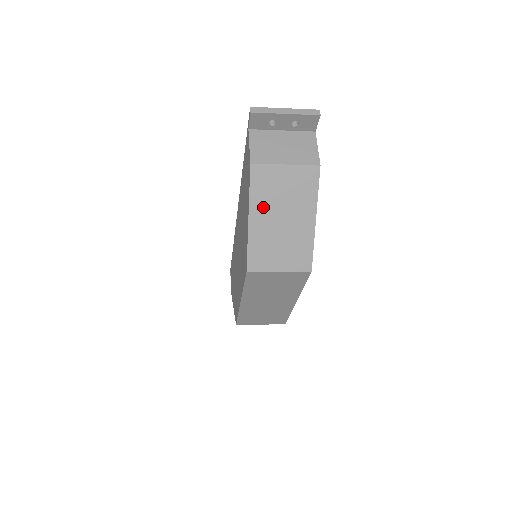
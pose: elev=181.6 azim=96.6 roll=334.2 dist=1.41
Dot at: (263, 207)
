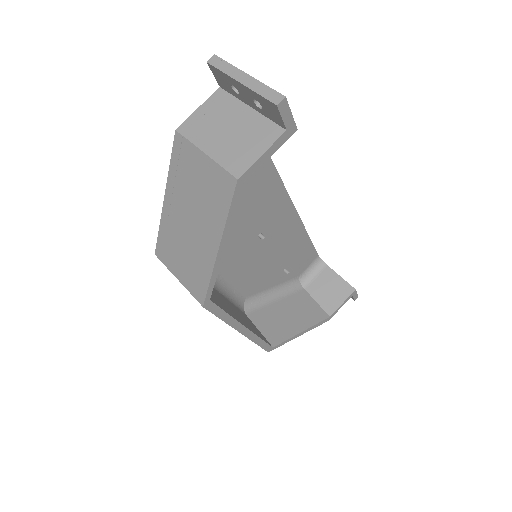
Dot at: (177, 193)
